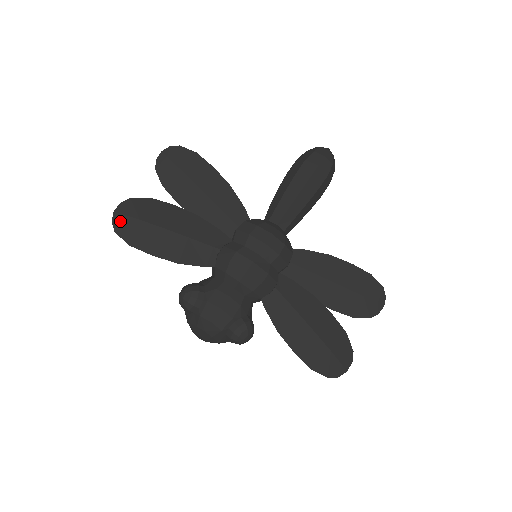
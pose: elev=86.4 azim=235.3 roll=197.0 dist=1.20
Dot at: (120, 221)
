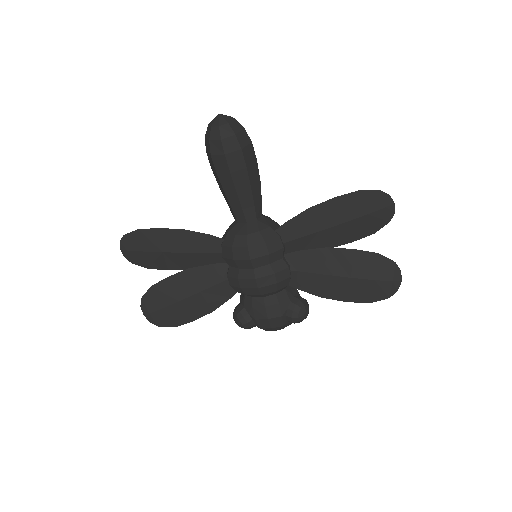
Dot at: (153, 319)
